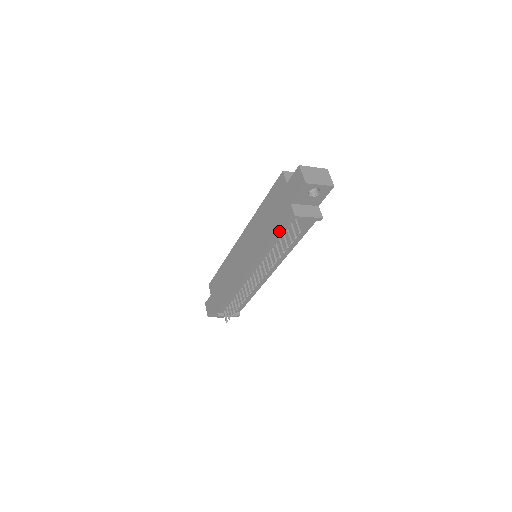
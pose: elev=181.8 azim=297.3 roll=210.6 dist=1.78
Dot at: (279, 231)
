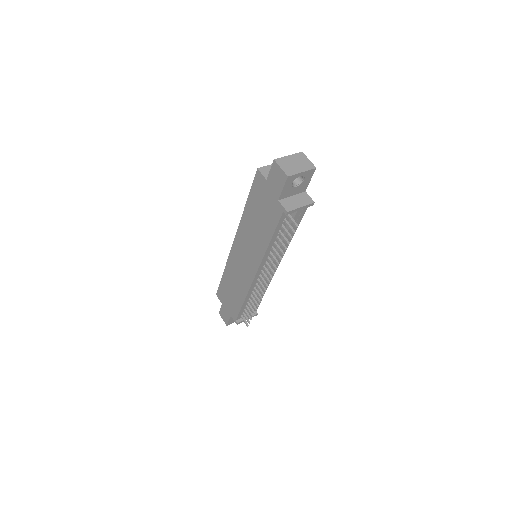
Dot at: (275, 230)
